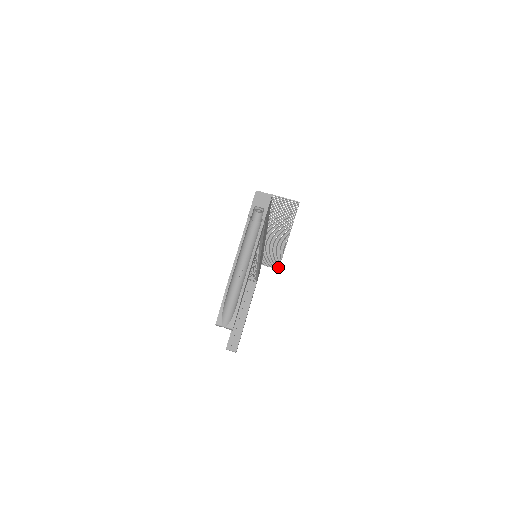
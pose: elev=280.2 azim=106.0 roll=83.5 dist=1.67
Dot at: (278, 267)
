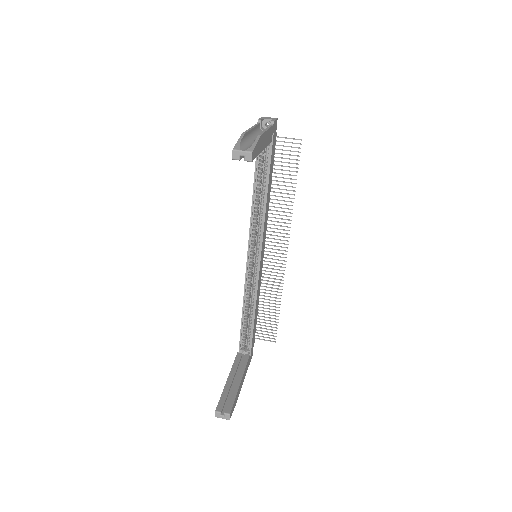
Dot at: (275, 336)
